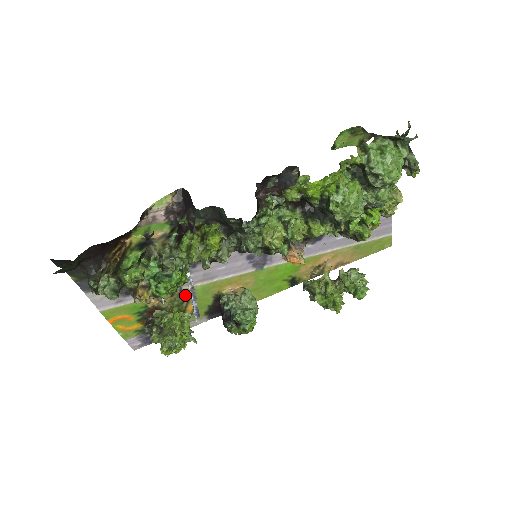
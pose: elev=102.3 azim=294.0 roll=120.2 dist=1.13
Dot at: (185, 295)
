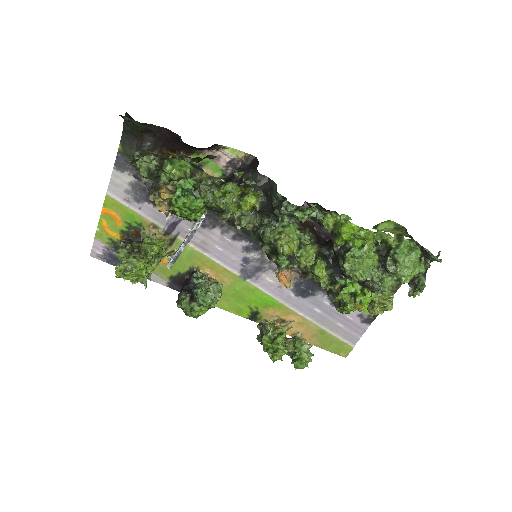
Dot at: (174, 245)
